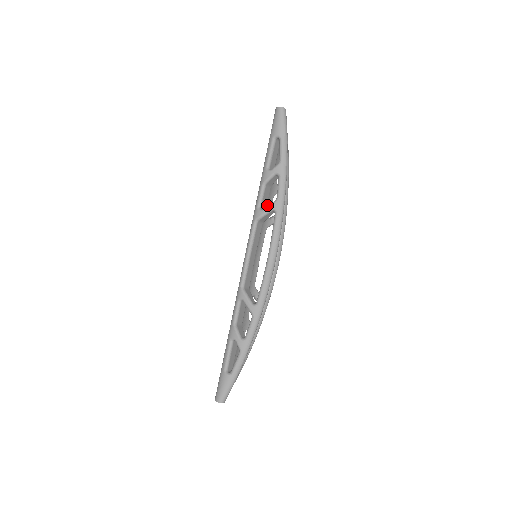
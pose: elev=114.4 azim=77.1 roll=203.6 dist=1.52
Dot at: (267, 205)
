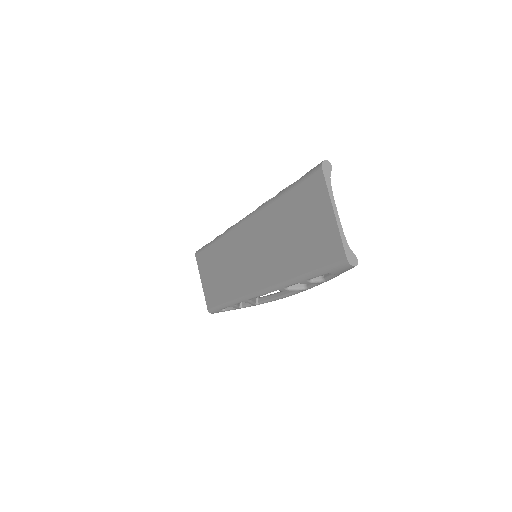
Dot at: occluded
